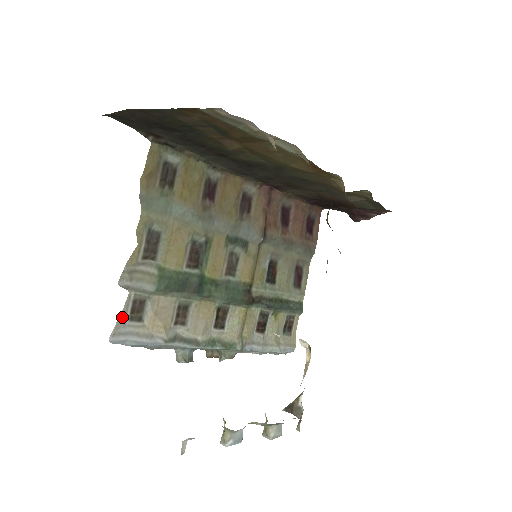
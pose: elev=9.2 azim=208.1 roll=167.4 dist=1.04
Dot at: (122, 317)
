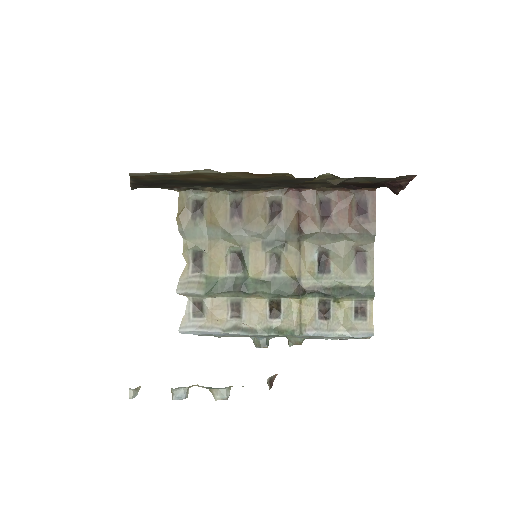
Dot at: (187, 315)
